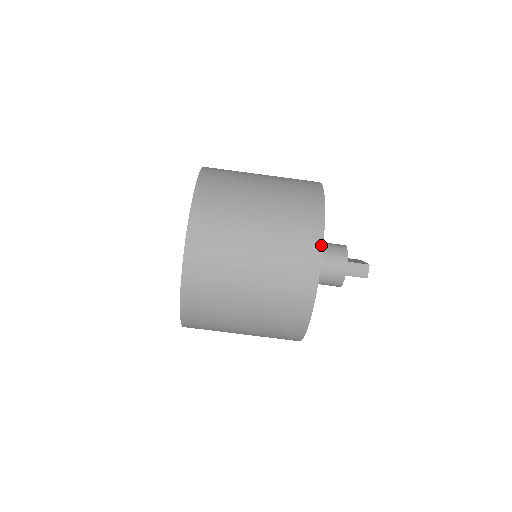
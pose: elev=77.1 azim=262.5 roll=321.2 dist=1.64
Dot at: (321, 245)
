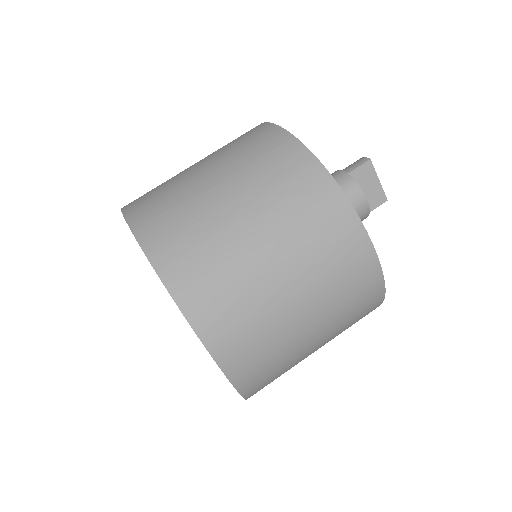
Dot at: occluded
